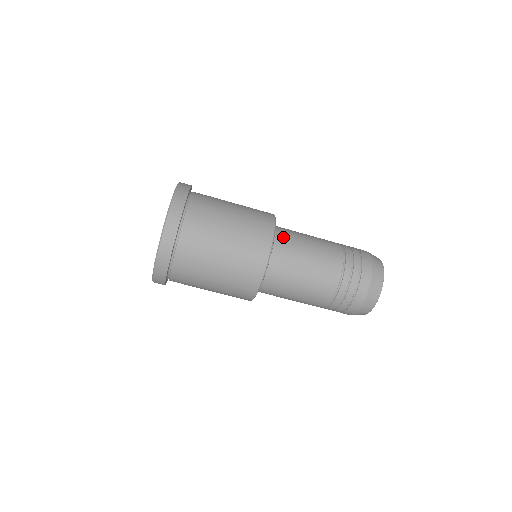
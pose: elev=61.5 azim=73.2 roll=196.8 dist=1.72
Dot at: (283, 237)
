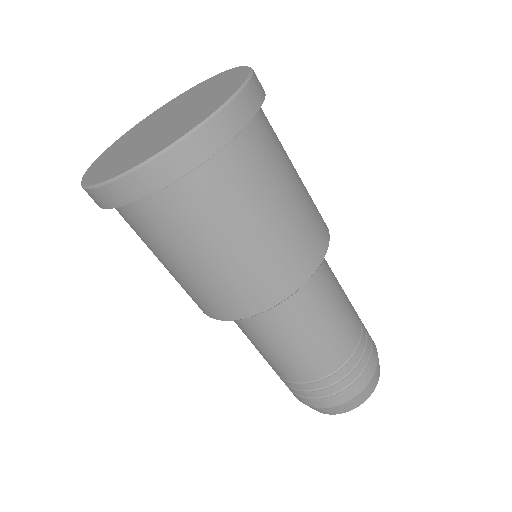
Dot at: (306, 289)
